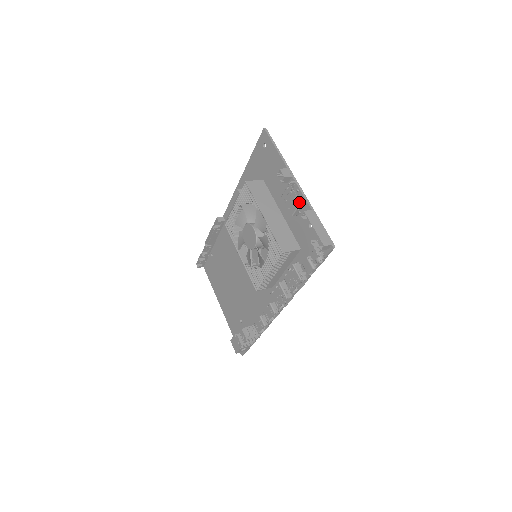
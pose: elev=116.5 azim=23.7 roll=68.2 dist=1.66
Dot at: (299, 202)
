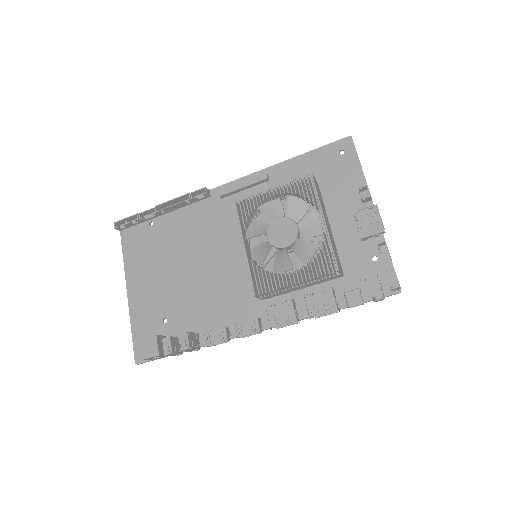
Dot at: occluded
